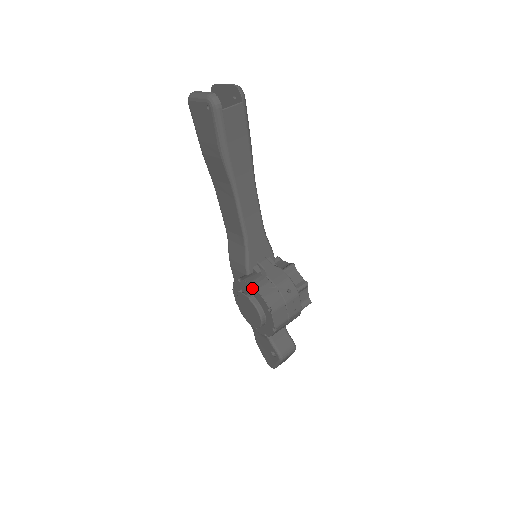
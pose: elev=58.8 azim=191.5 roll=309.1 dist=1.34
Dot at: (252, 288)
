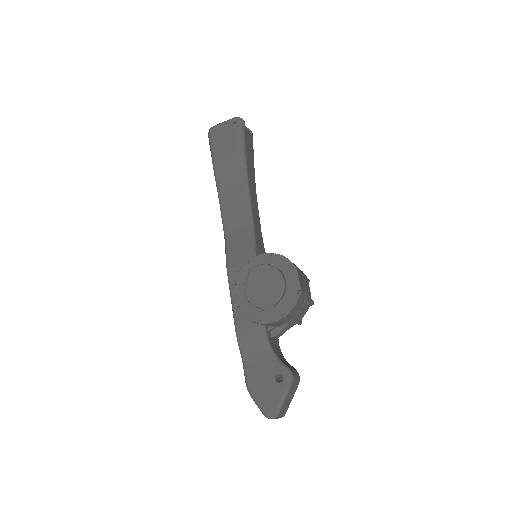
Dot at: (269, 255)
